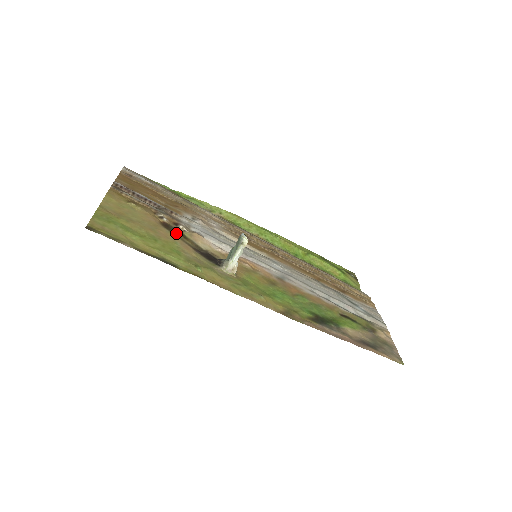
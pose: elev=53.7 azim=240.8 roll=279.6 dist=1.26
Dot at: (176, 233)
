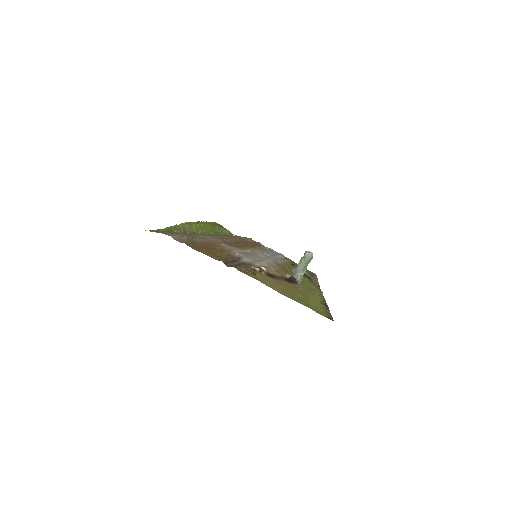
Dot at: (276, 277)
